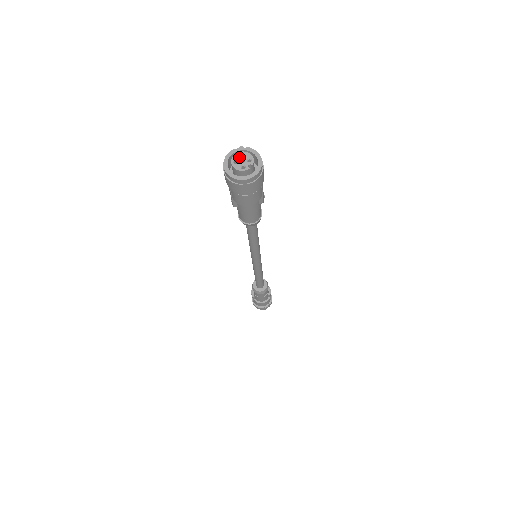
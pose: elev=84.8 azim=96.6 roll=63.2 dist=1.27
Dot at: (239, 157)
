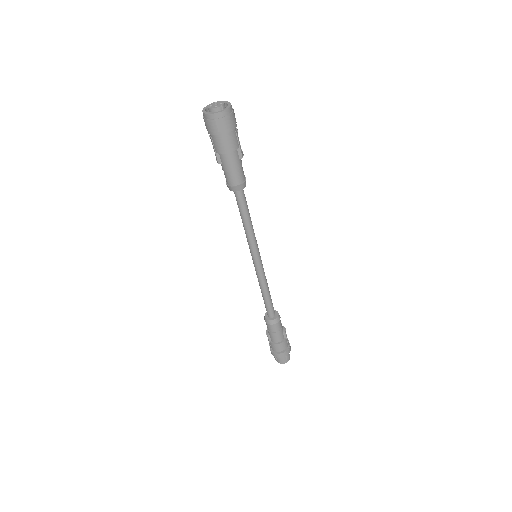
Dot at: (214, 104)
